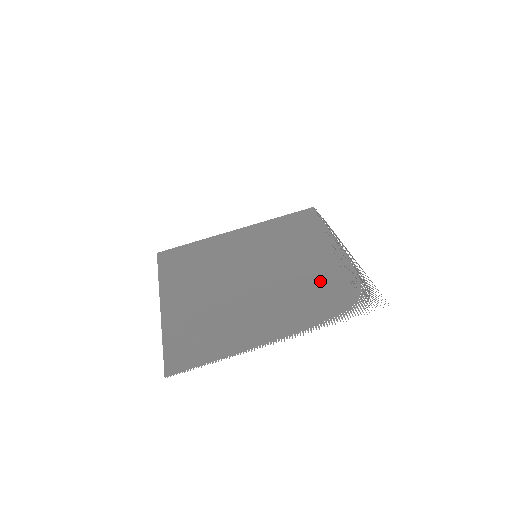
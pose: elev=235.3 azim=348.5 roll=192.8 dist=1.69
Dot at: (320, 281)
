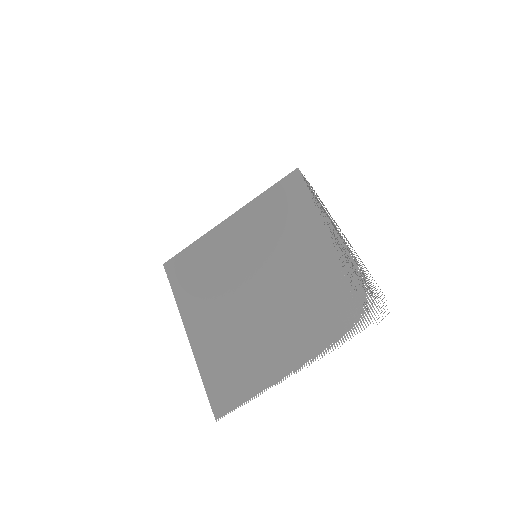
Dot at: (324, 285)
